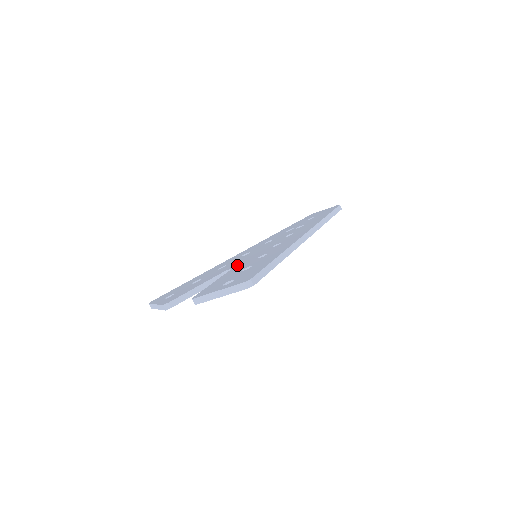
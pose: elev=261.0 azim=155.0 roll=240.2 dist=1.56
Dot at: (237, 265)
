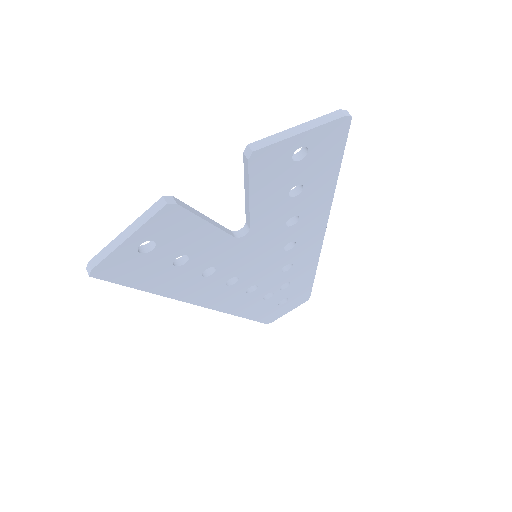
Dot at: occluded
